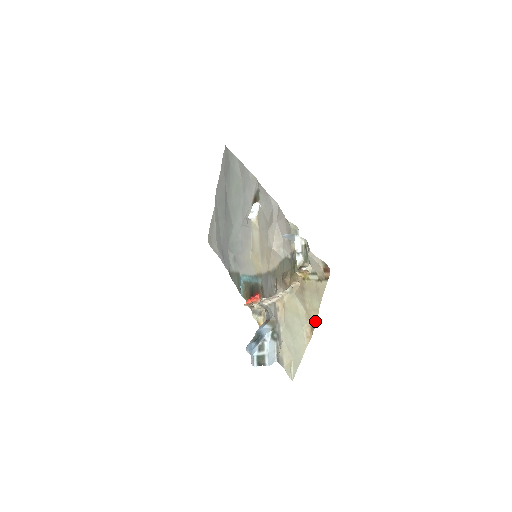
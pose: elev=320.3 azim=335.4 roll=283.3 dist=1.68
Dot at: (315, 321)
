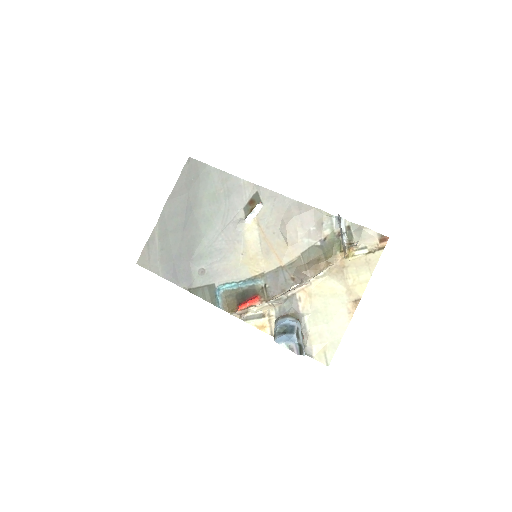
Dot at: (361, 293)
